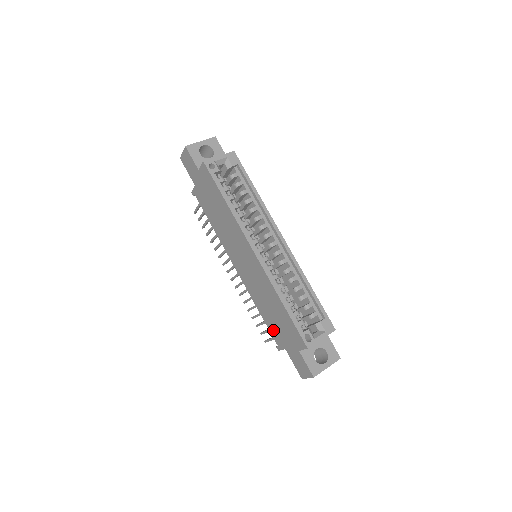
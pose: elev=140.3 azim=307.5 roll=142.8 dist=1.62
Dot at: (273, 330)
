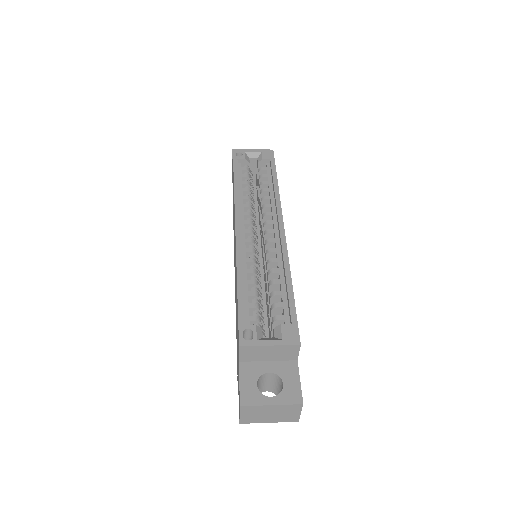
Dot at: occluded
